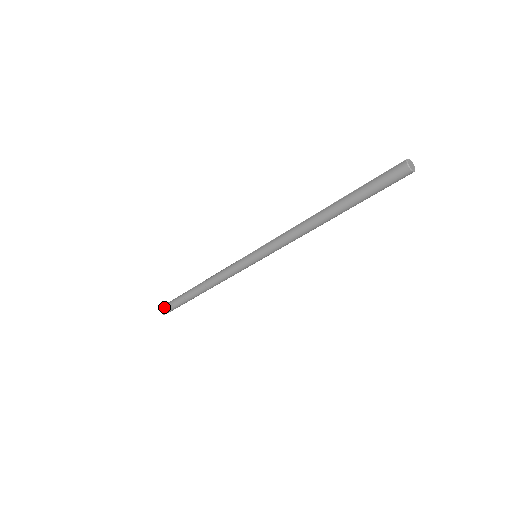
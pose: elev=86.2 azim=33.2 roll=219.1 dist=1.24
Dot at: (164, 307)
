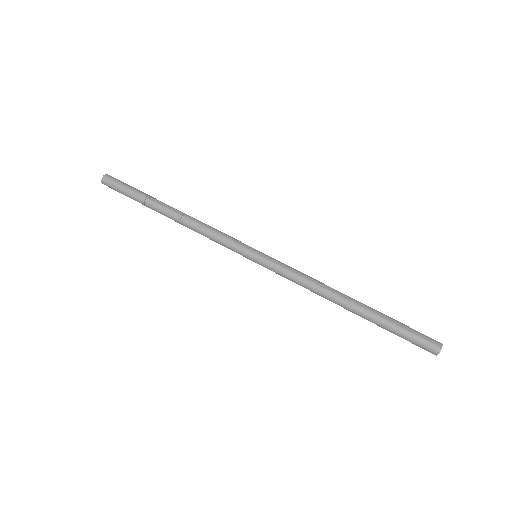
Dot at: (110, 183)
